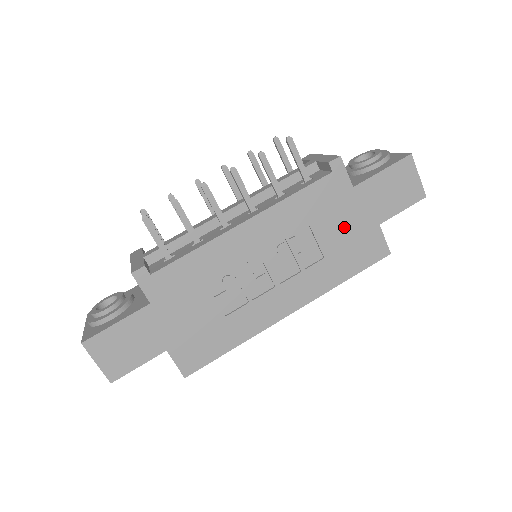
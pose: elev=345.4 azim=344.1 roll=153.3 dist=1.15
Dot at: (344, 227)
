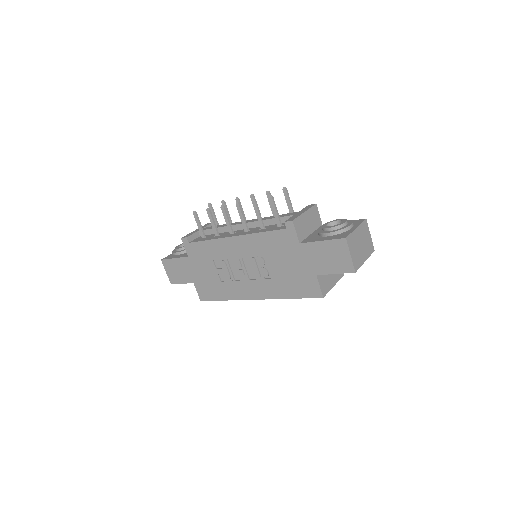
Dot at: (291, 265)
